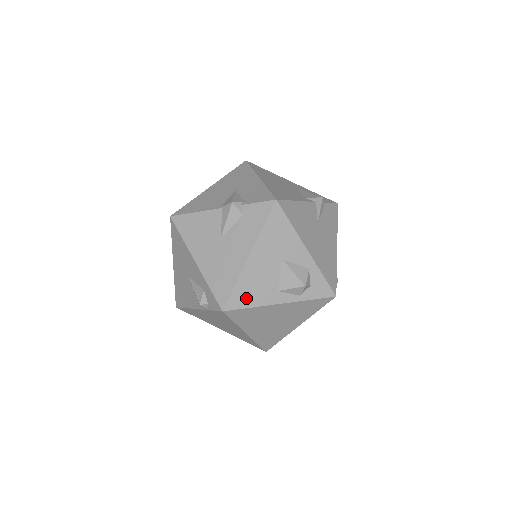
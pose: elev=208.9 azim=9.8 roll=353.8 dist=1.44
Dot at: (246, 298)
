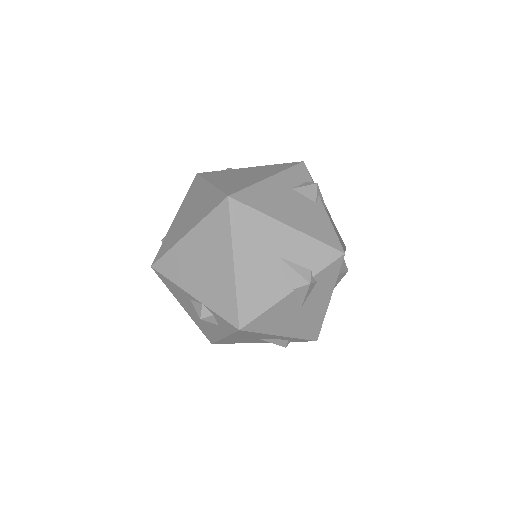
Dot at: occluded
